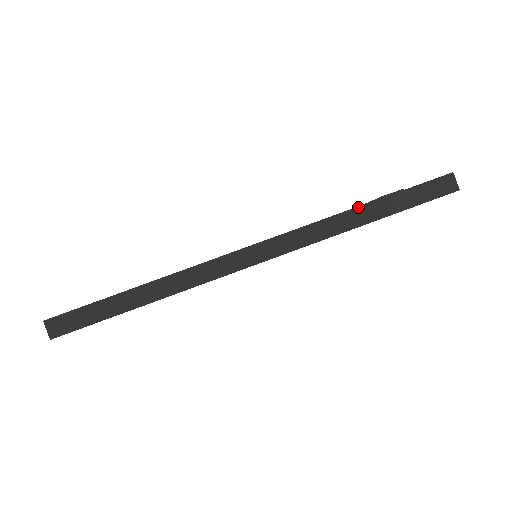
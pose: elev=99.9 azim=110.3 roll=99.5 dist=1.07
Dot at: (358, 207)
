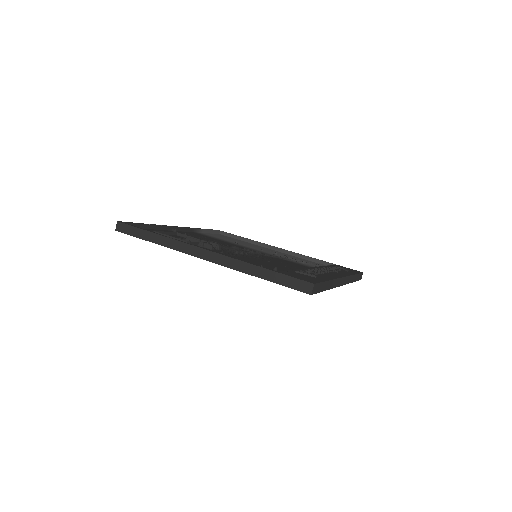
Dot at: (258, 266)
